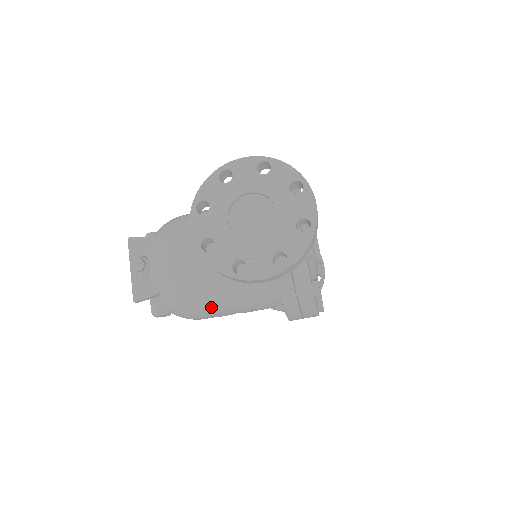
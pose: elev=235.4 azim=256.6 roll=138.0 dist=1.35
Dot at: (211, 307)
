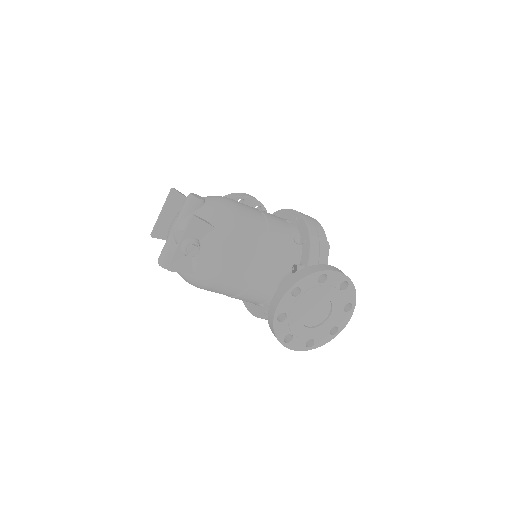
Dot at: (215, 292)
